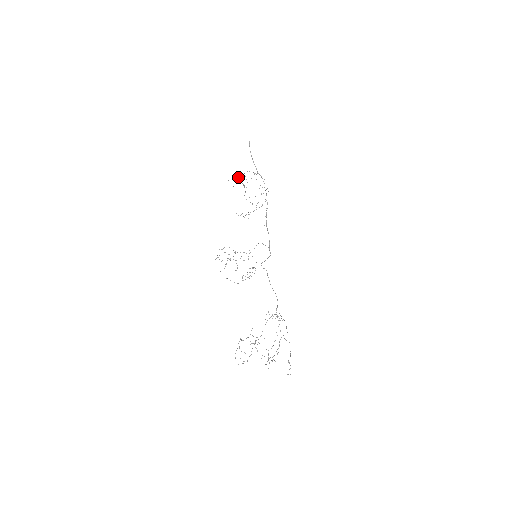
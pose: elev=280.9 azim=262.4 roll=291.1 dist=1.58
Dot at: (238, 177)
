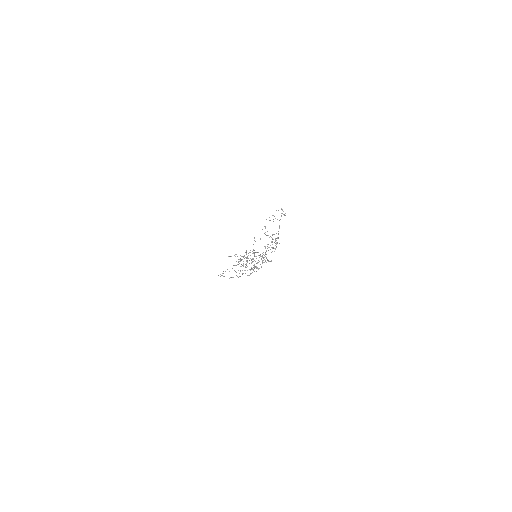
Dot at: occluded
